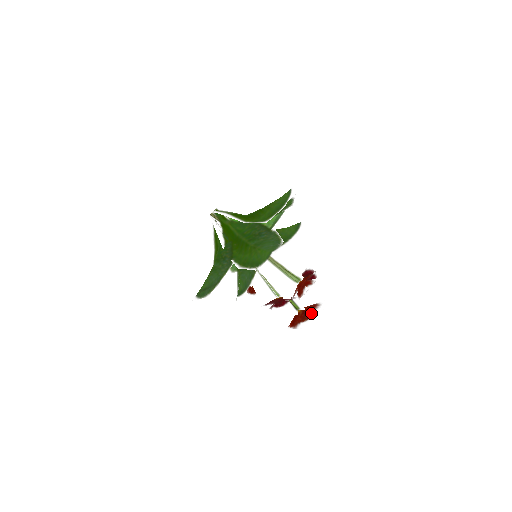
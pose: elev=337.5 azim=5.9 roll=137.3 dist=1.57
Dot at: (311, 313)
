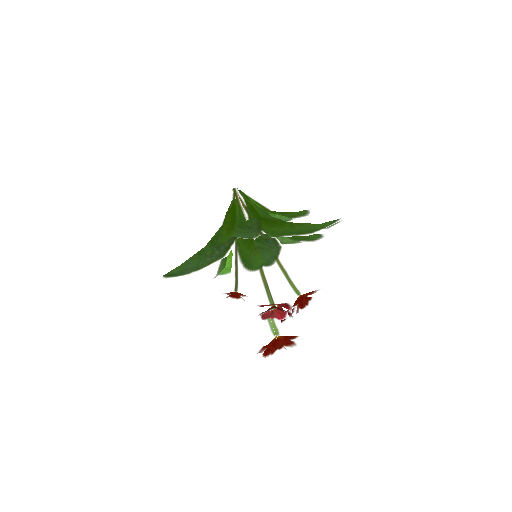
Dot at: (301, 336)
